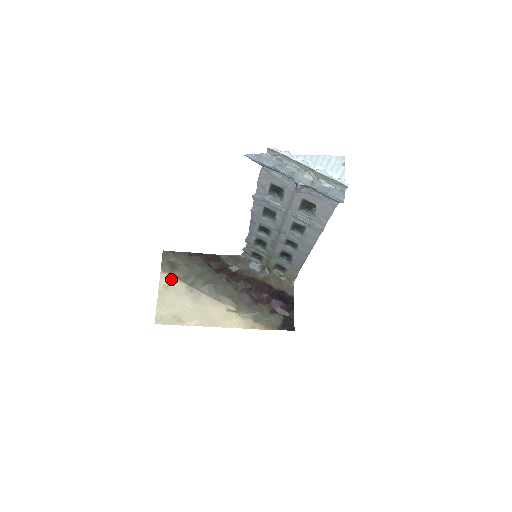
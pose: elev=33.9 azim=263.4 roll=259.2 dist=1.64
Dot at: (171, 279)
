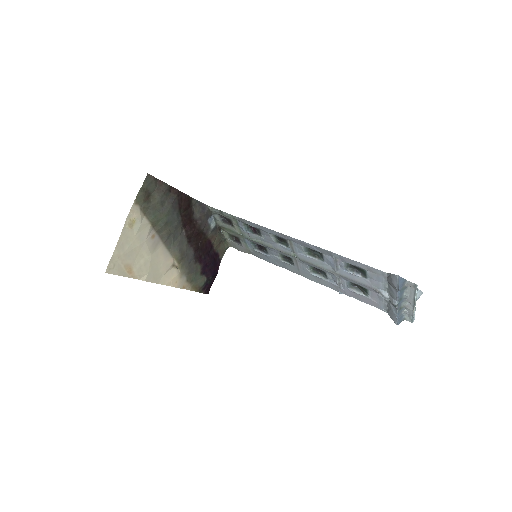
Dot at: (140, 216)
